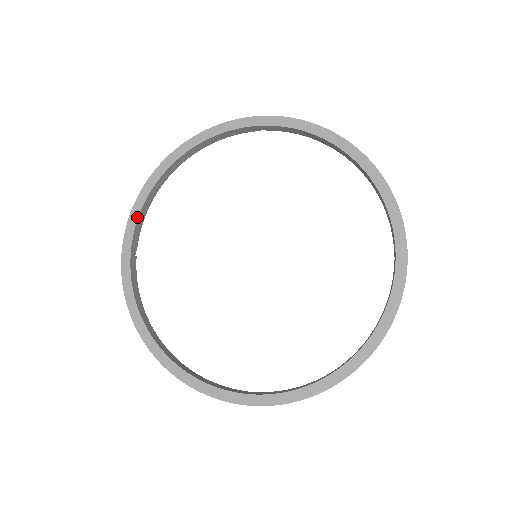
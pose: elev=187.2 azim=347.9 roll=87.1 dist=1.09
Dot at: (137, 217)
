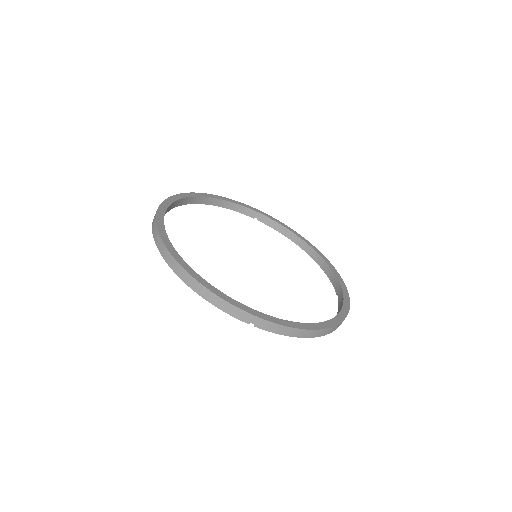
Dot at: (174, 201)
